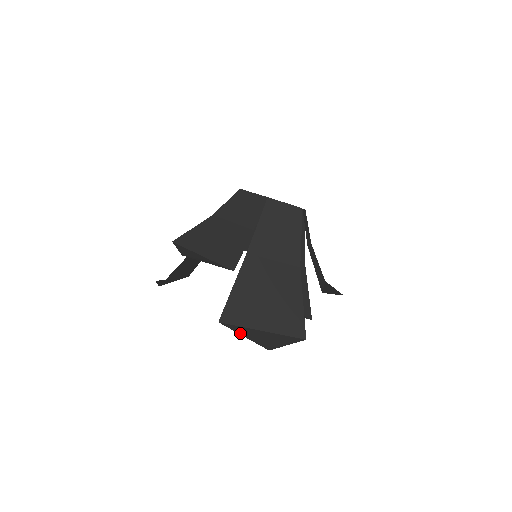
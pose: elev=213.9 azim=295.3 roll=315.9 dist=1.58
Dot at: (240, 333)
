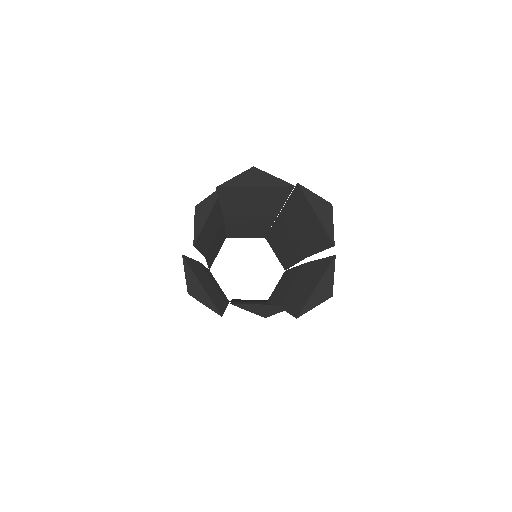
Dot at: (245, 309)
